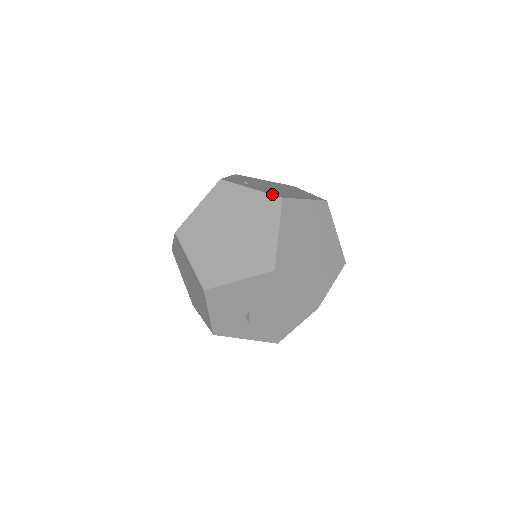
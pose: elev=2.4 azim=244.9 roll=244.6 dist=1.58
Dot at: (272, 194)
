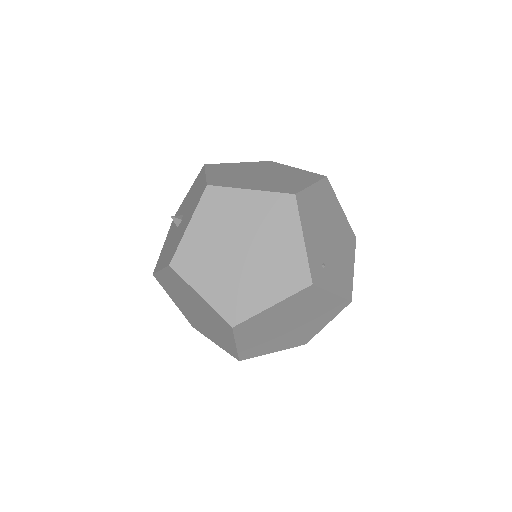
Dot at: (346, 298)
